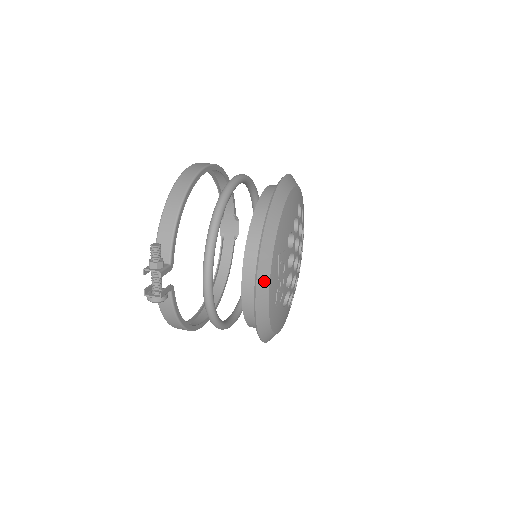
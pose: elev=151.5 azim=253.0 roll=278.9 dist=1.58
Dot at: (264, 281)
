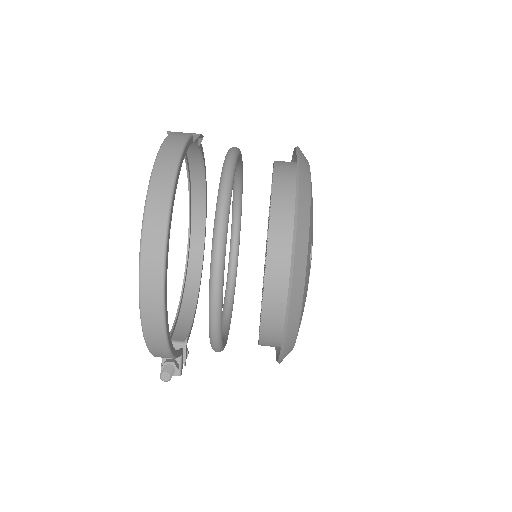
Dot at: occluded
